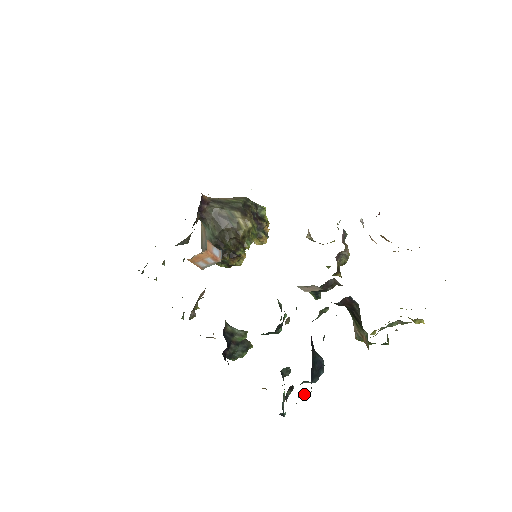
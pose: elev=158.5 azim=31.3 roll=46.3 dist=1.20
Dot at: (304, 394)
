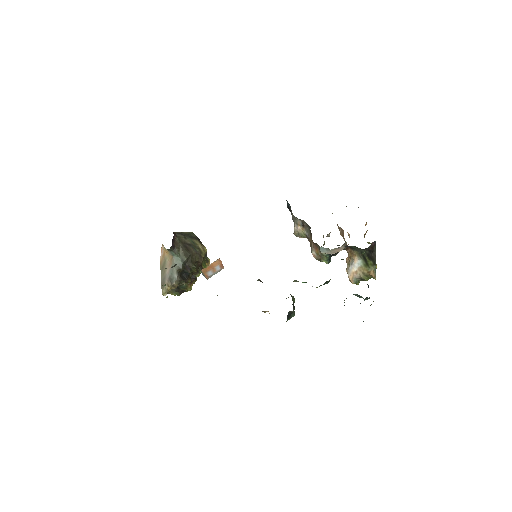
Dot at: occluded
